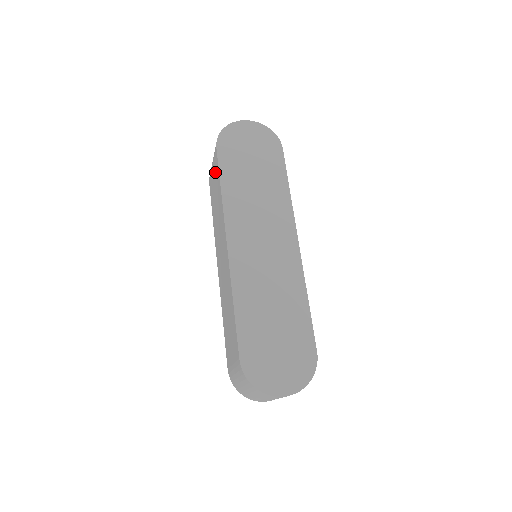
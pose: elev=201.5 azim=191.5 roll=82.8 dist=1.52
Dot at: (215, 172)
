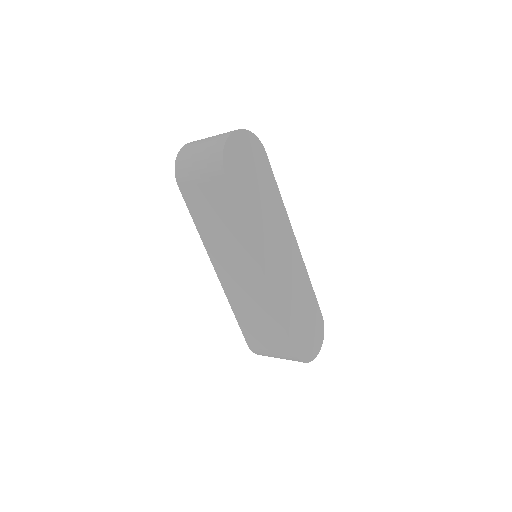
Dot at: (217, 196)
